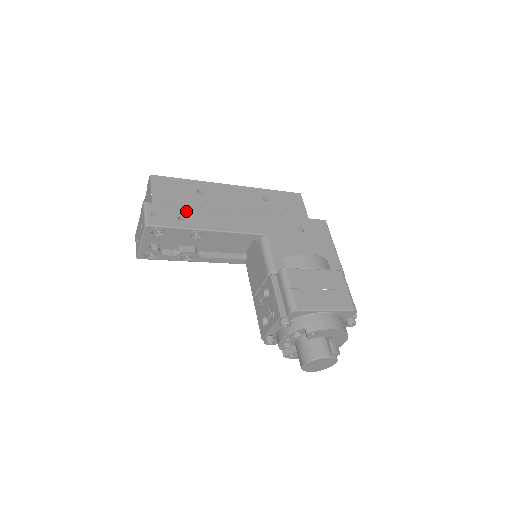
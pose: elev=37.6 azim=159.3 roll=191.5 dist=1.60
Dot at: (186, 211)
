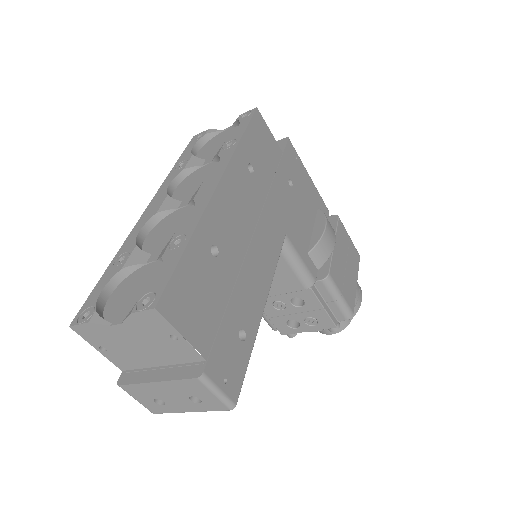
Dot at: (235, 313)
